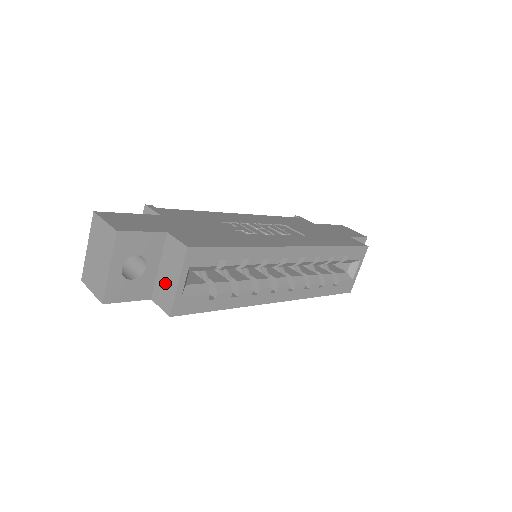
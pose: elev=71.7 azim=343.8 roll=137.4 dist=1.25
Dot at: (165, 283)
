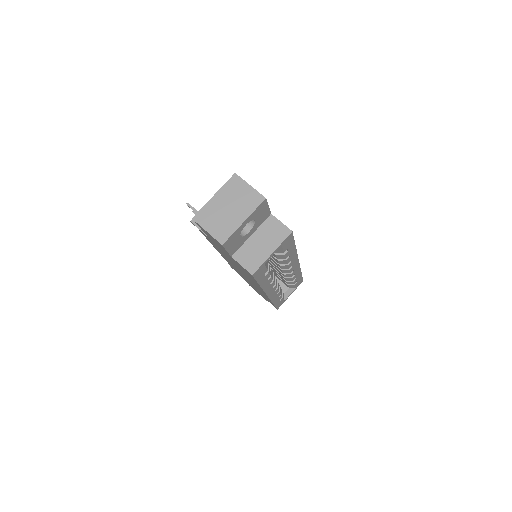
Dot at: (255, 249)
